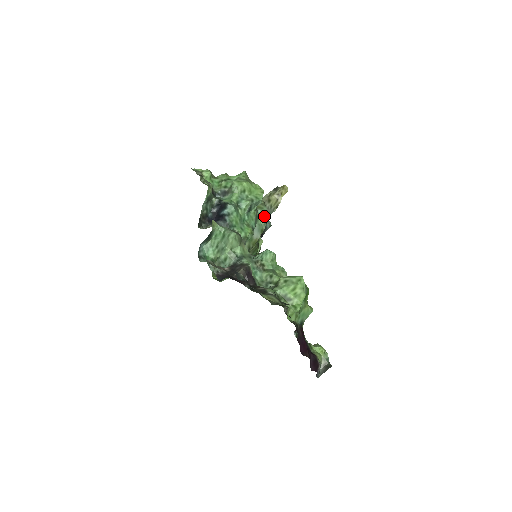
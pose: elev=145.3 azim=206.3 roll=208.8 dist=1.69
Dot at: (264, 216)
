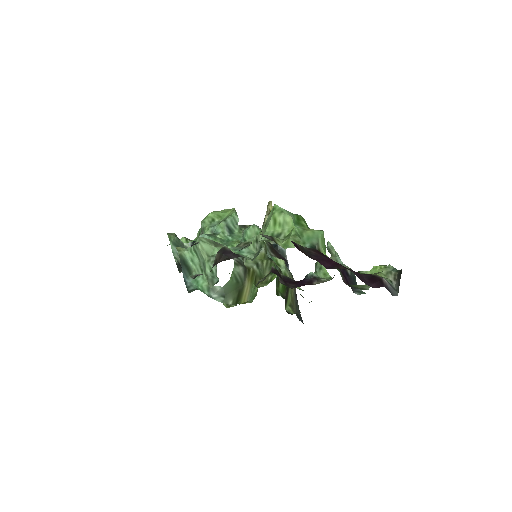
Dot at: occluded
